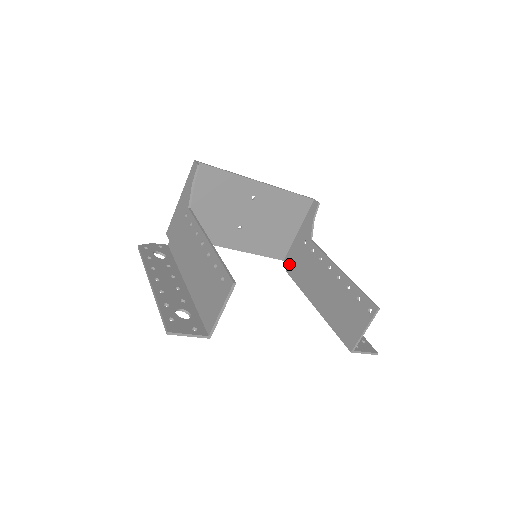
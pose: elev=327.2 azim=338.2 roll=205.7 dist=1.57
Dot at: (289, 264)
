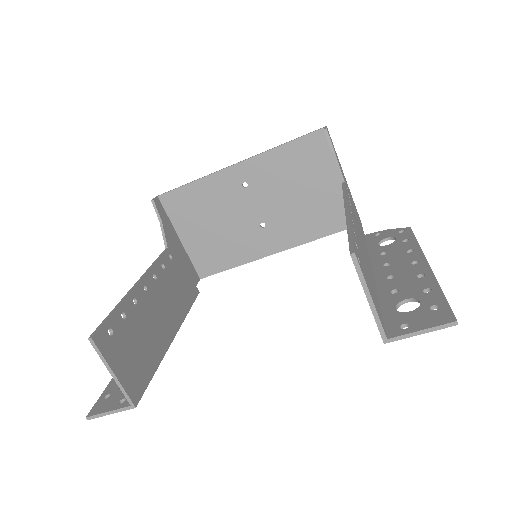
Dot at: occluded
